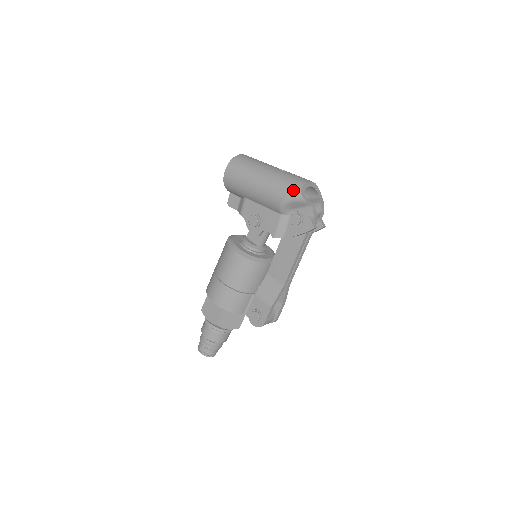
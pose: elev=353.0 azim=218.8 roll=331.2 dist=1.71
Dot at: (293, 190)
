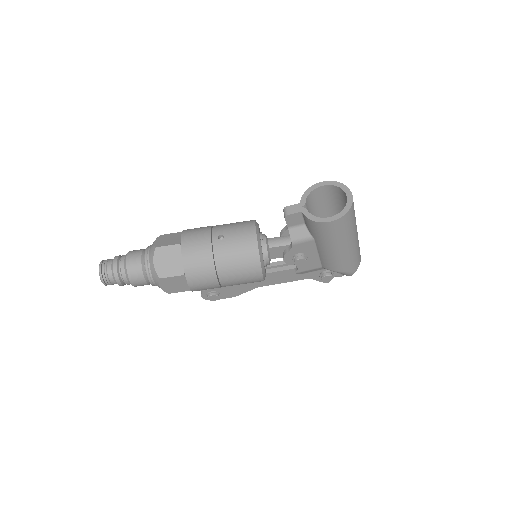
Dot at: (353, 270)
